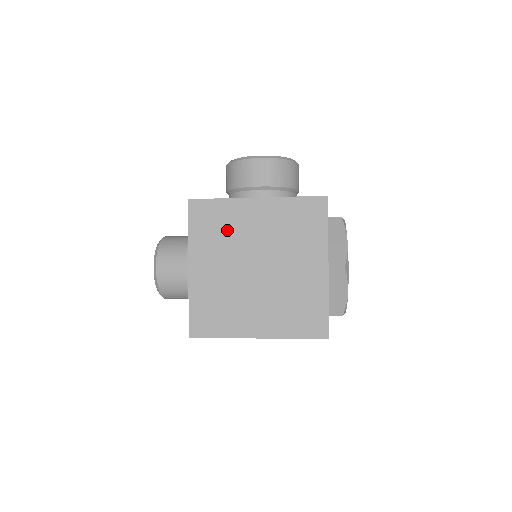
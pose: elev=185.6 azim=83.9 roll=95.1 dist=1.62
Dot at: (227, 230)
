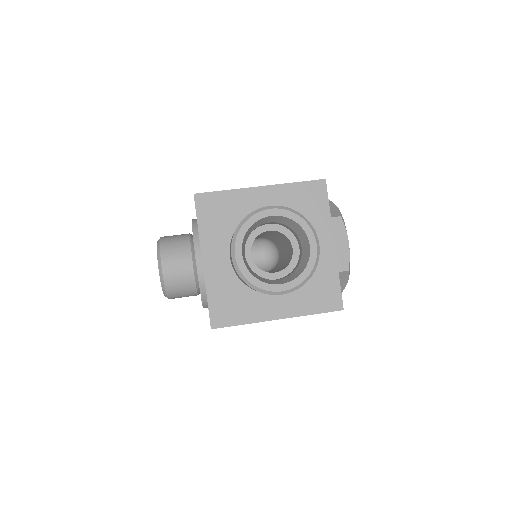
Dot at: occluded
